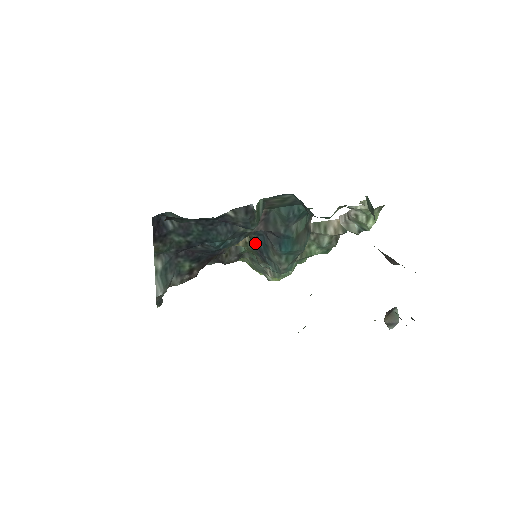
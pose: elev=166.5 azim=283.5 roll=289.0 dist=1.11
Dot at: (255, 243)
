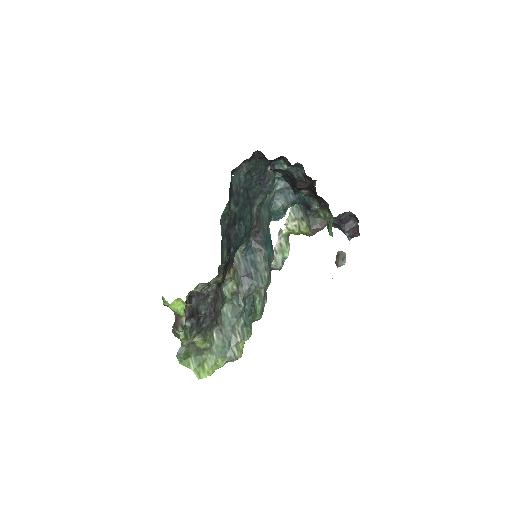
Dot at: (242, 267)
